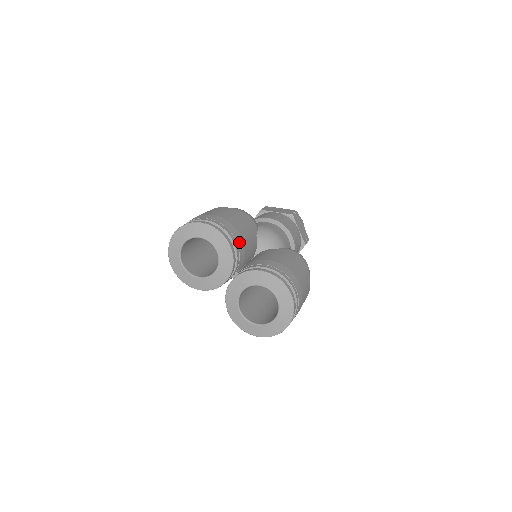
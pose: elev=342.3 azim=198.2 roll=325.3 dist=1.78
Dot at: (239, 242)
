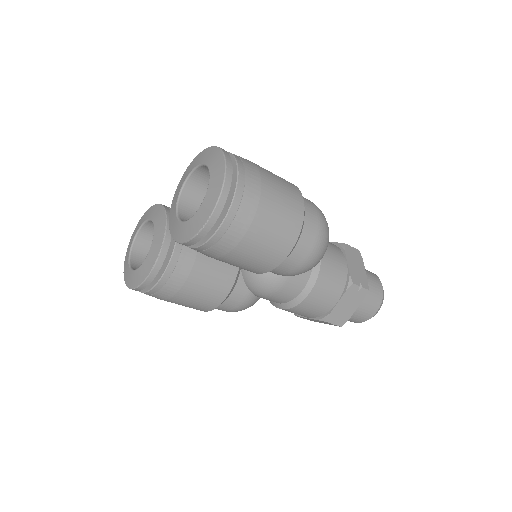
Dot at: occluded
